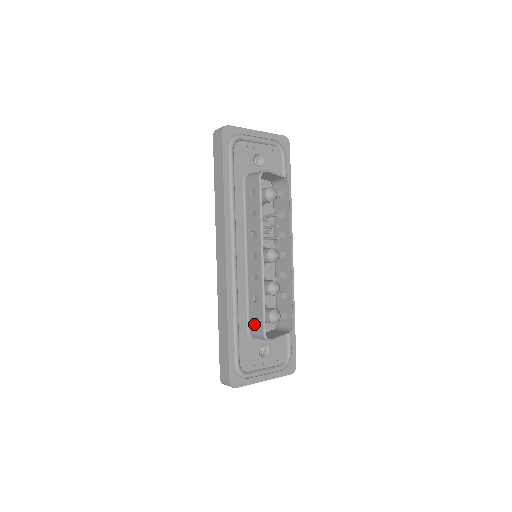
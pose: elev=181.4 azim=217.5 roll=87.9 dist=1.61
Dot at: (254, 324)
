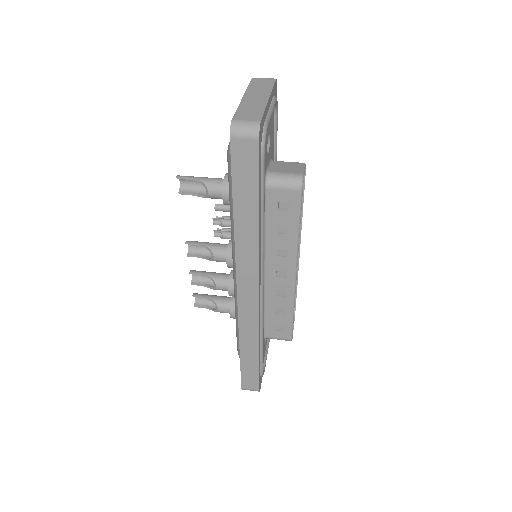
Dot at: (275, 332)
